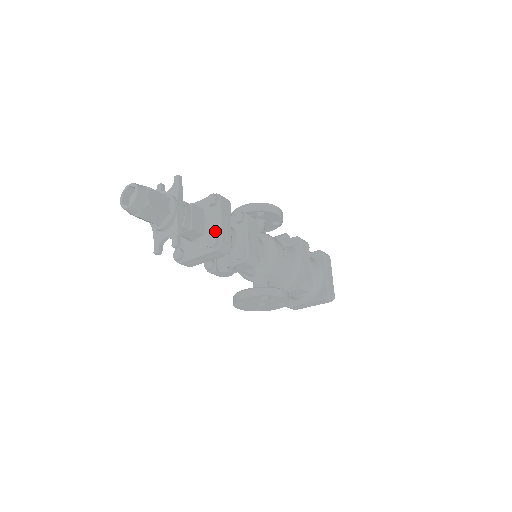
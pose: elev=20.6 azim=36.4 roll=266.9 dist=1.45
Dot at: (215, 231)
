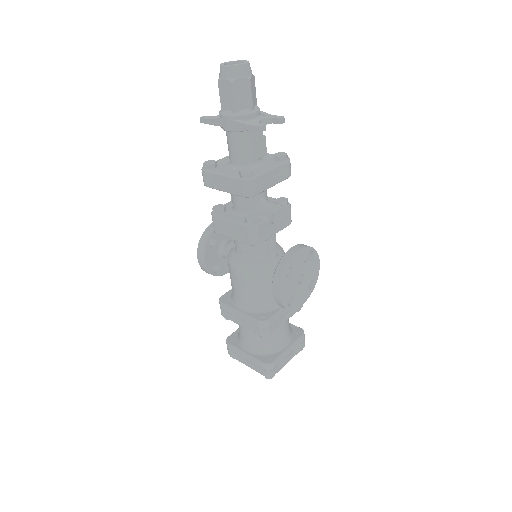
Dot at: (272, 156)
